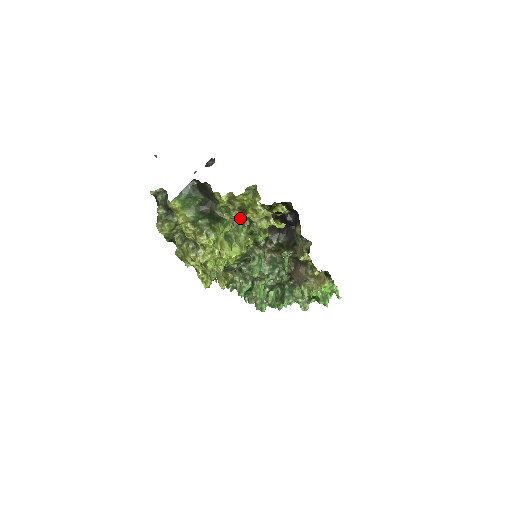
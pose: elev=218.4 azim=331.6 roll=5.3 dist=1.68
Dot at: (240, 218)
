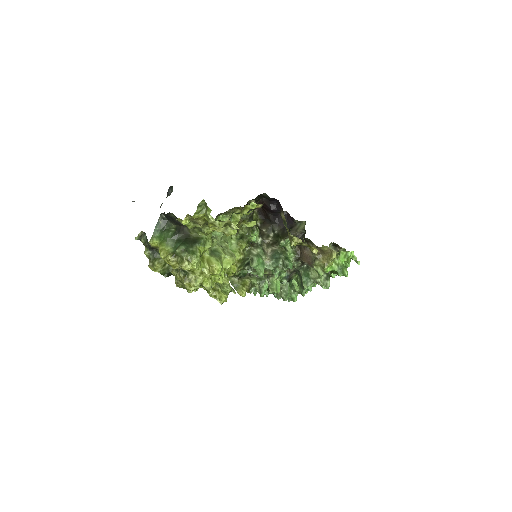
Dot at: occluded
